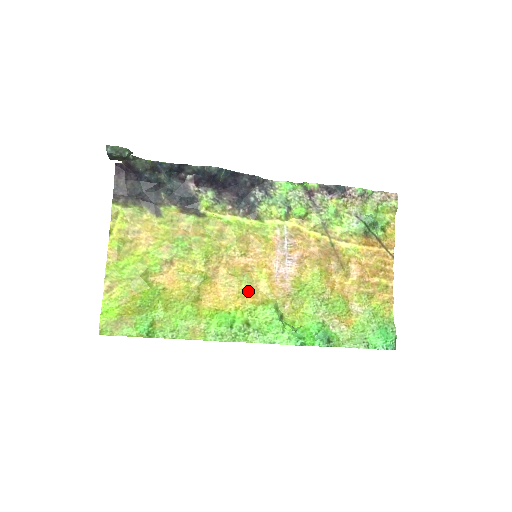
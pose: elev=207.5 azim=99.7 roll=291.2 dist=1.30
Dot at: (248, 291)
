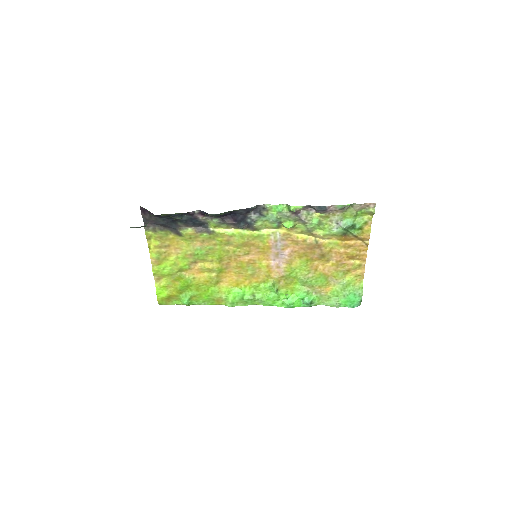
Dot at: (253, 275)
